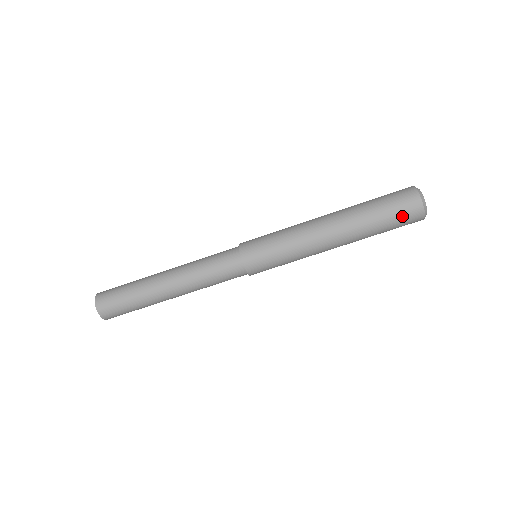
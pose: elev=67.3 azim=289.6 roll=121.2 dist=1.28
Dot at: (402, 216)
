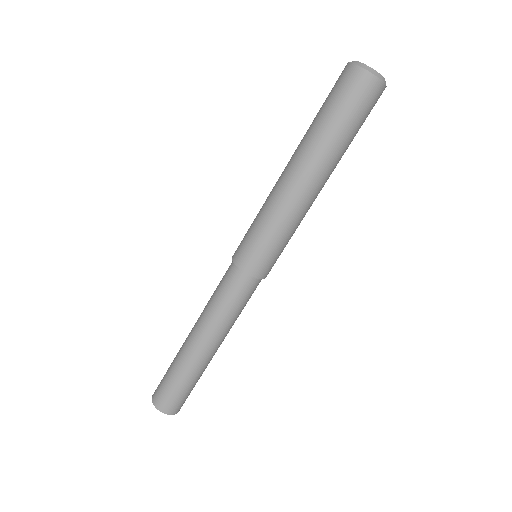
Dot at: (367, 108)
